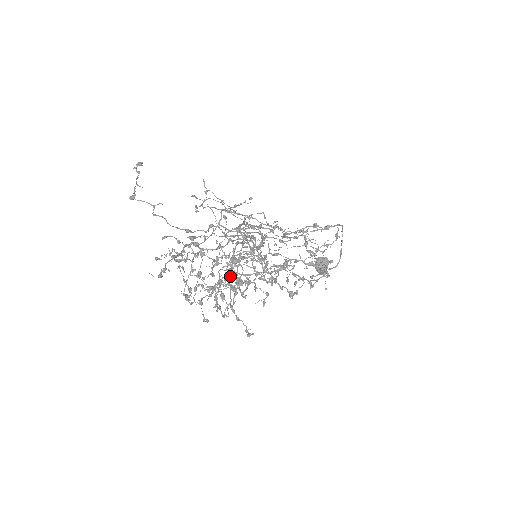
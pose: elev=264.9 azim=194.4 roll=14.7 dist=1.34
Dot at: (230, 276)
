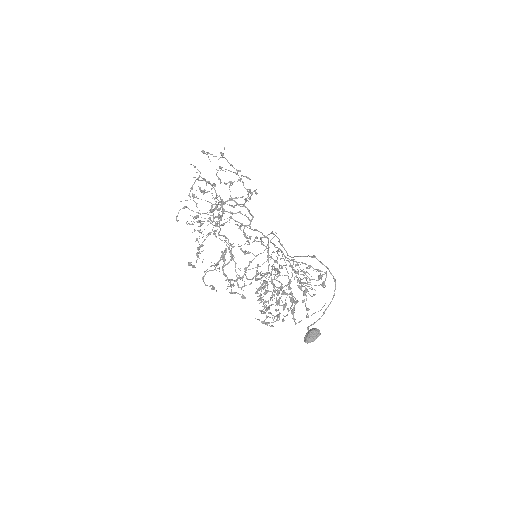
Dot at: occluded
